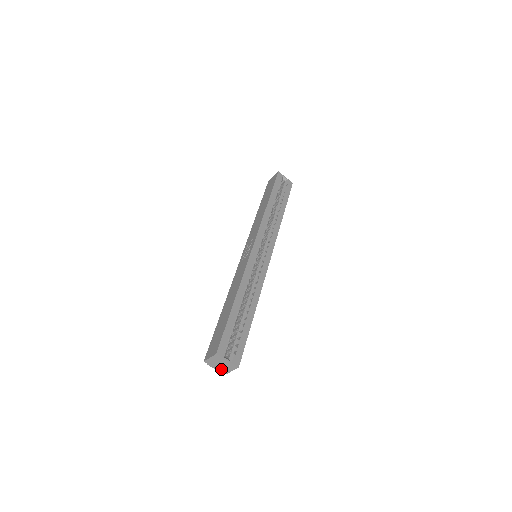
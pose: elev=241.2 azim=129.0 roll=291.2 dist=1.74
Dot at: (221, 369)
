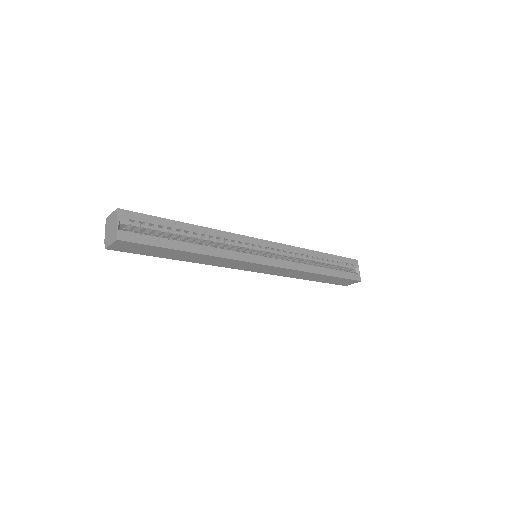
Dot at: (107, 238)
